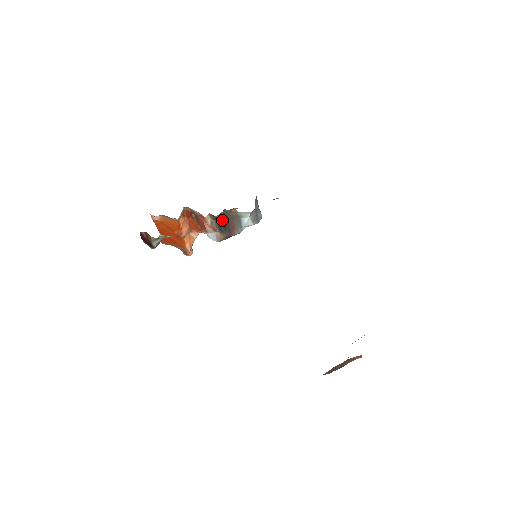
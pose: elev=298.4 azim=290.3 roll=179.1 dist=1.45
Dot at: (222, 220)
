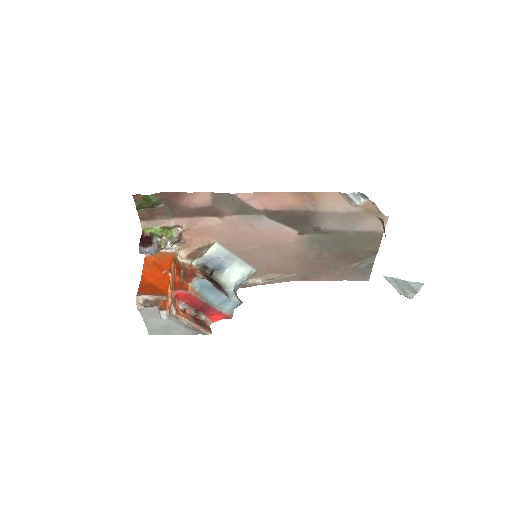
Dot at: (210, 278)
